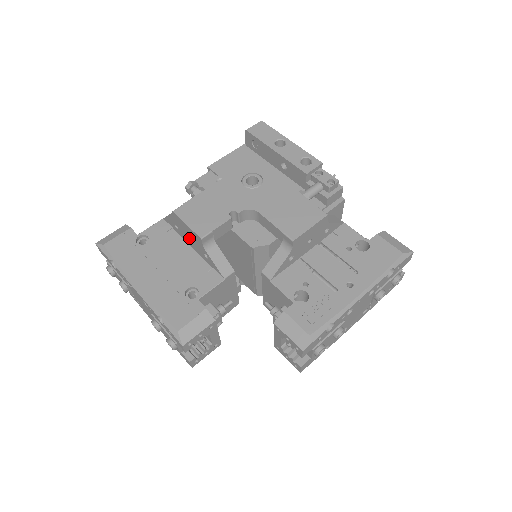
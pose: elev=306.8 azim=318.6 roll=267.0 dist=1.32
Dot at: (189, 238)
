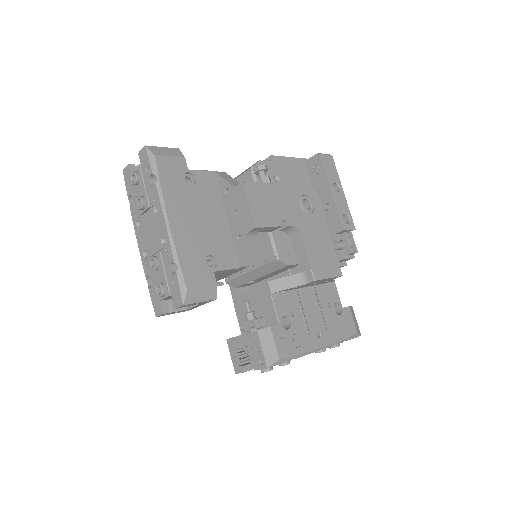
Dot at: (234, 212)
